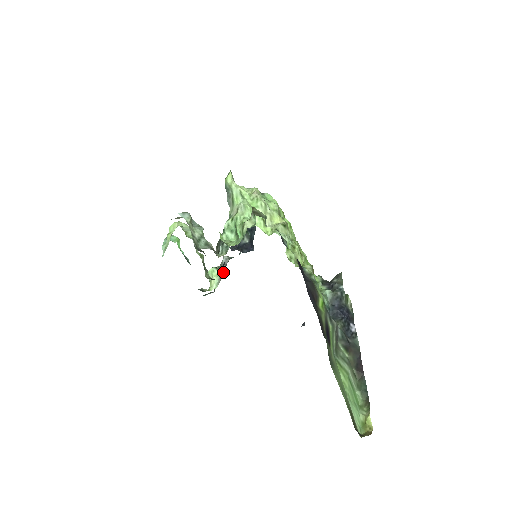
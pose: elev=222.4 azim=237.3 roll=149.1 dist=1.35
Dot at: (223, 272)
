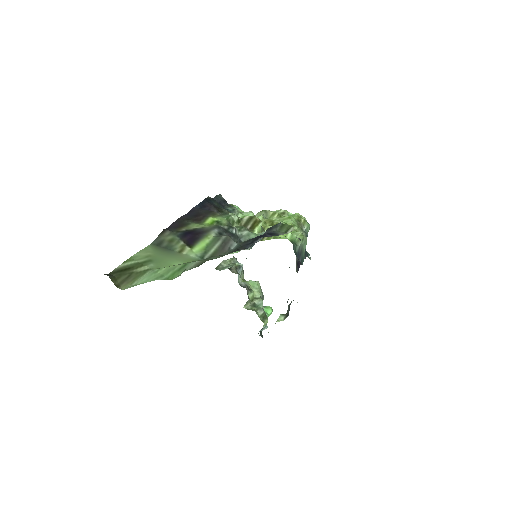
Dot at: occluded
